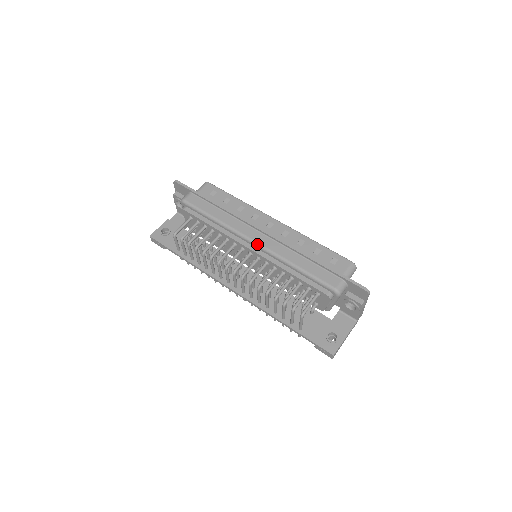
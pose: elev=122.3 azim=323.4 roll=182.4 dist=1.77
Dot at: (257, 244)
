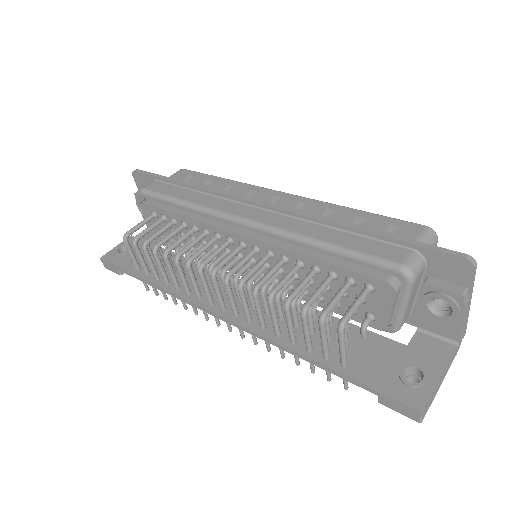
Dot at: (250, 222)
